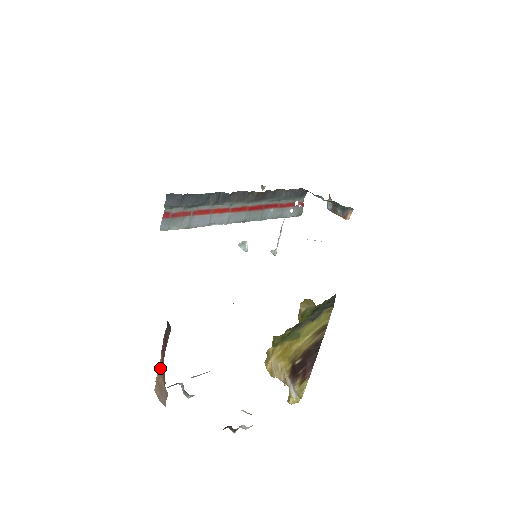
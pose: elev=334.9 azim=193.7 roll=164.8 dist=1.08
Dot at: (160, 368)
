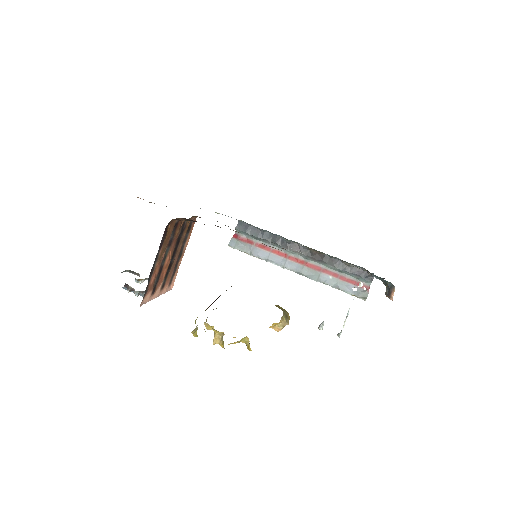
Dot at: occluded
